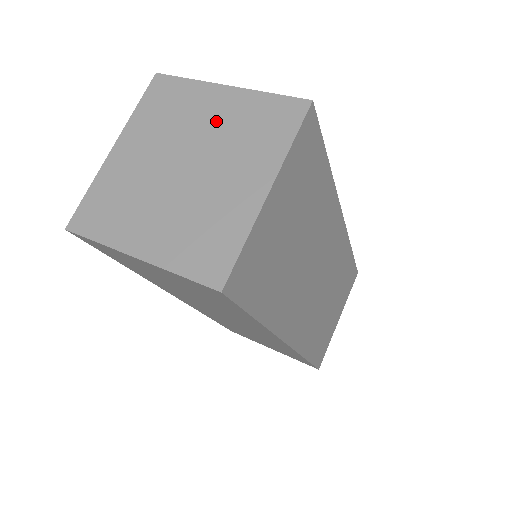
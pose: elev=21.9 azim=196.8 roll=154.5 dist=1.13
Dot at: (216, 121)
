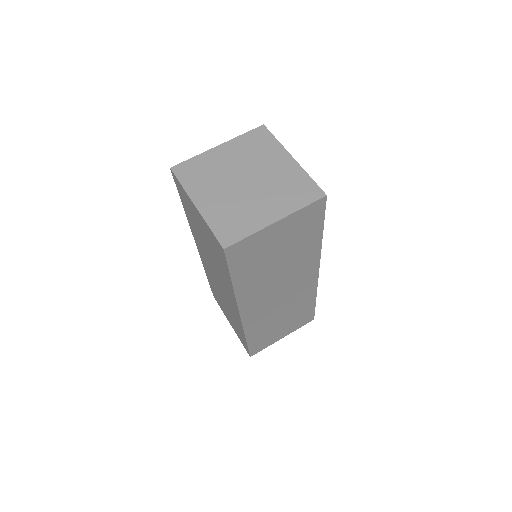
Dot at: (233, 158)
